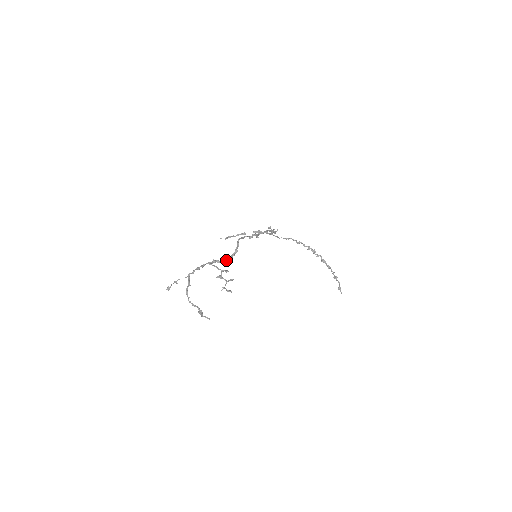
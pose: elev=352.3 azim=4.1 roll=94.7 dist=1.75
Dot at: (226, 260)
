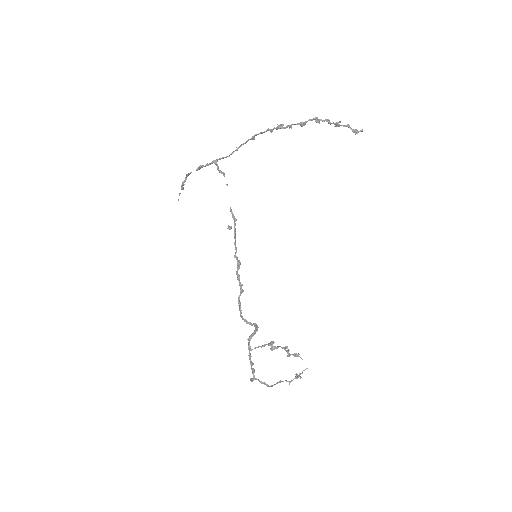
Dot at: occluded
